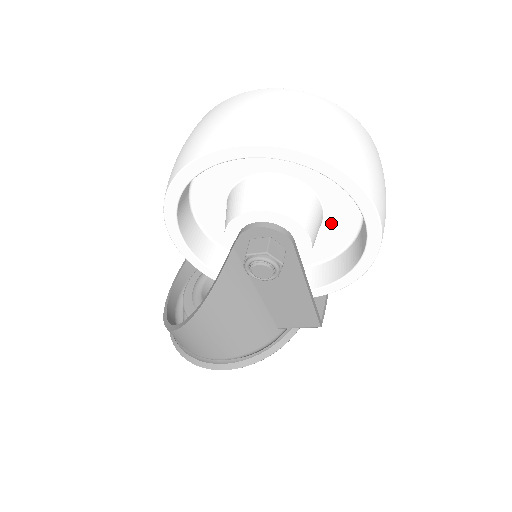
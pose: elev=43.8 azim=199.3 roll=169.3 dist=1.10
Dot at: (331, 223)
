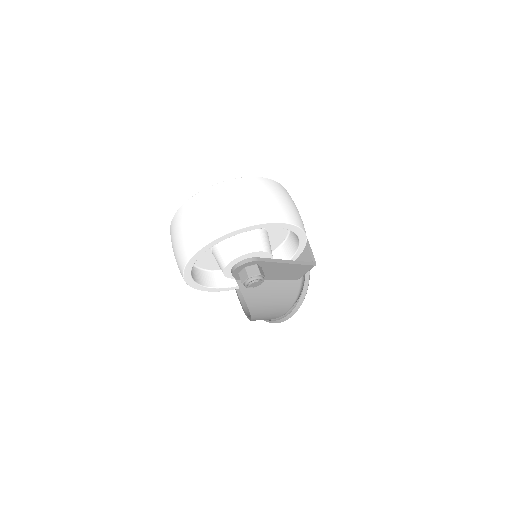
Dot at: occluded
